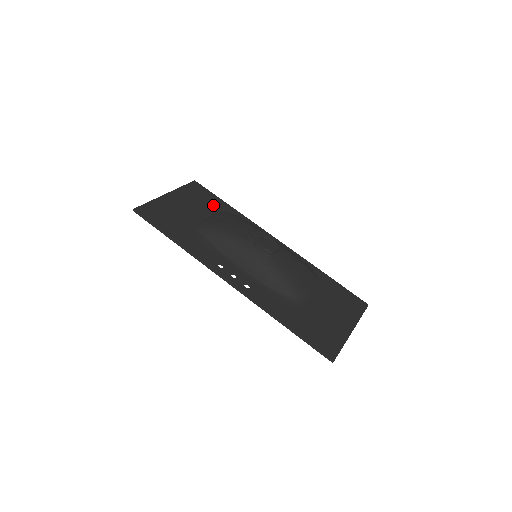
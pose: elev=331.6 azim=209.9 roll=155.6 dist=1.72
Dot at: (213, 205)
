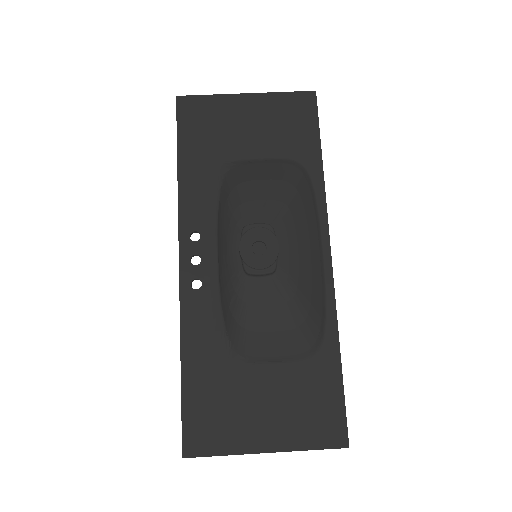
Dot at: (295, 144)
